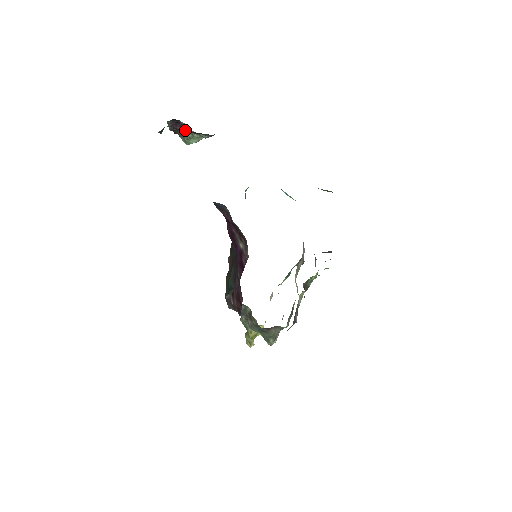
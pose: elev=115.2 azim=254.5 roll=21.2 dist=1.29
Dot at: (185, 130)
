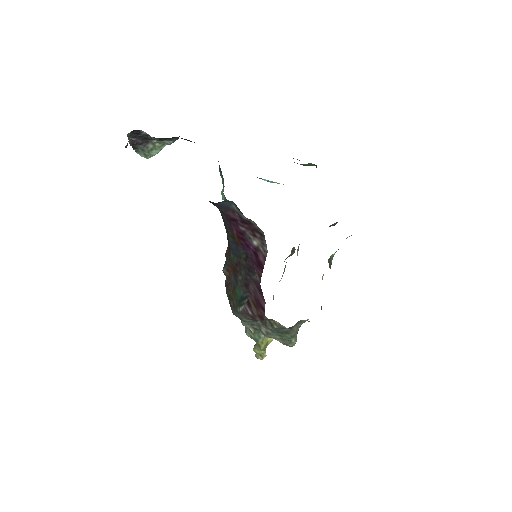
Dot at: (145, 141)
